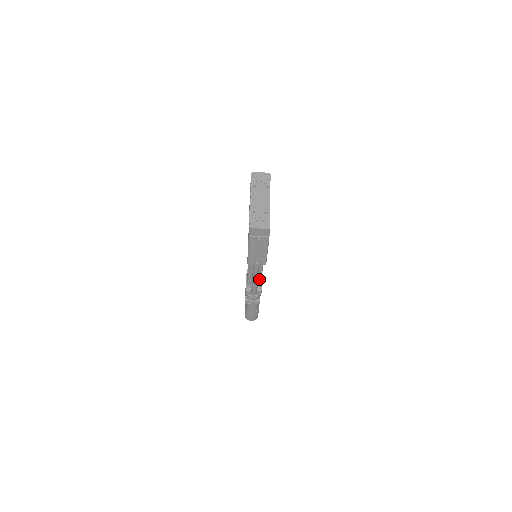
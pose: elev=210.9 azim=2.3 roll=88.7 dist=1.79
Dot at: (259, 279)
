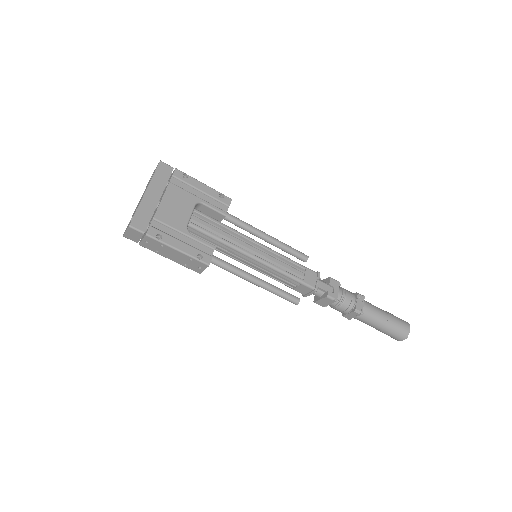
Dot at: (297, 282)
